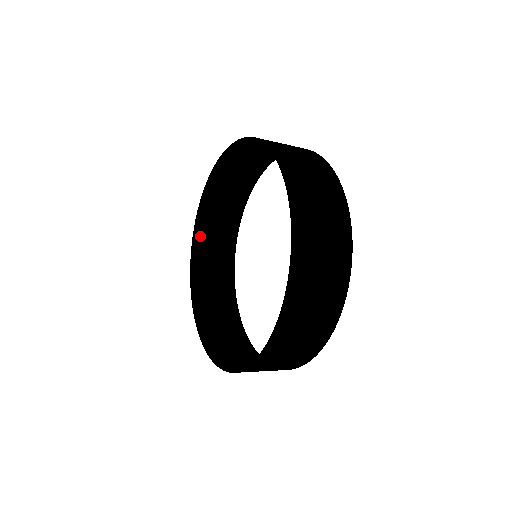
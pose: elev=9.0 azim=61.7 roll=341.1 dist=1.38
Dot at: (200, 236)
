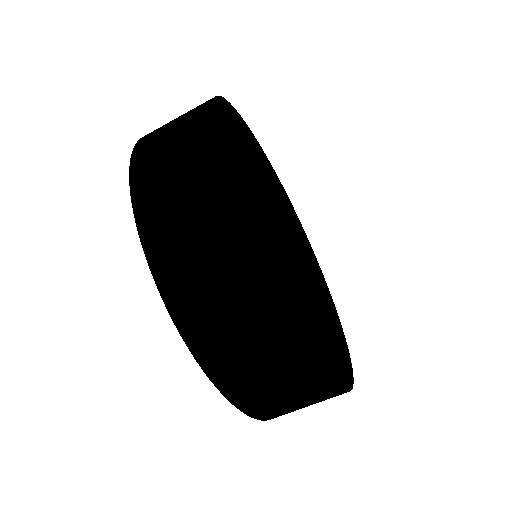
Dot at: occluded
